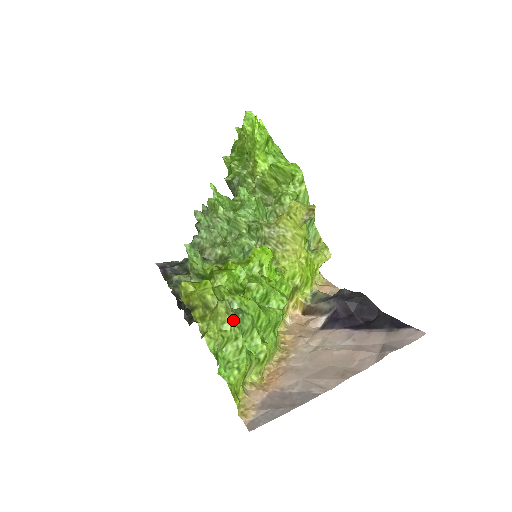
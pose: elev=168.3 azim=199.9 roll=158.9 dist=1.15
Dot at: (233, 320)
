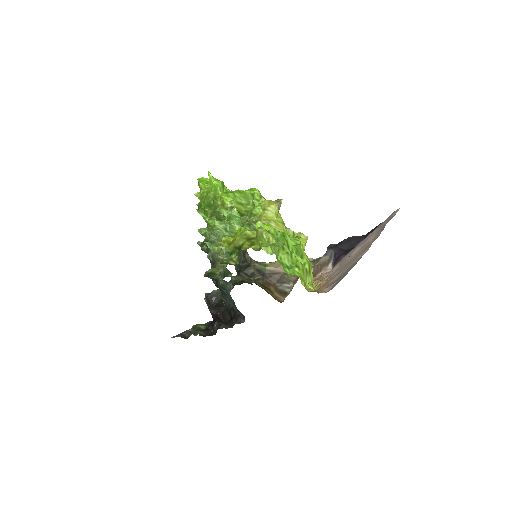
Dot at: (274, 237)
